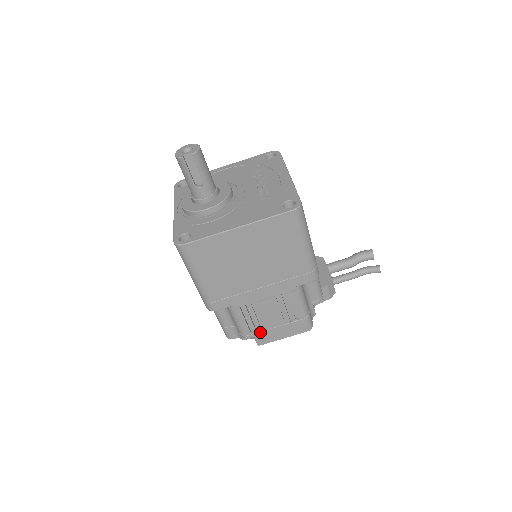
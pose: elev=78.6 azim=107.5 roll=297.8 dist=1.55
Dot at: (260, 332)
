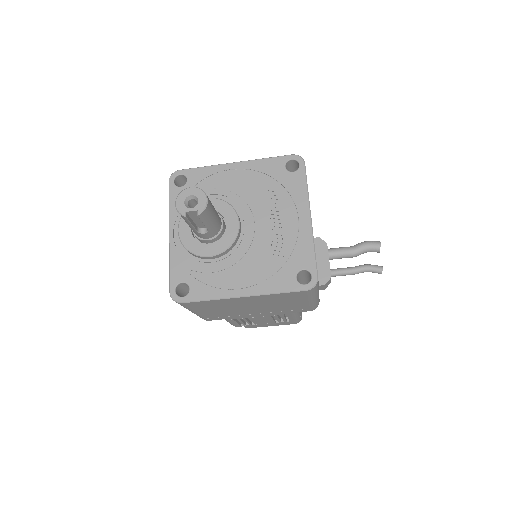
Dot at: (249, 325)
